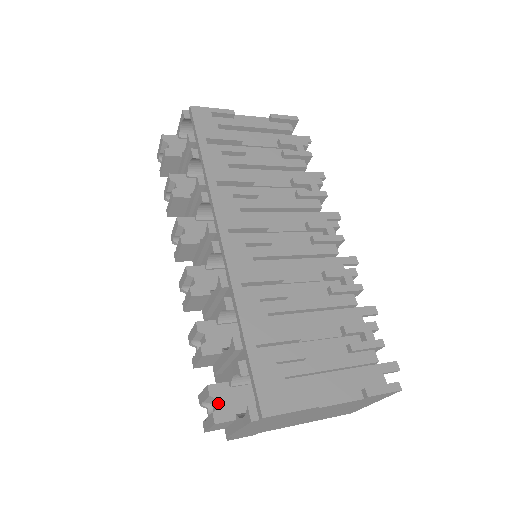
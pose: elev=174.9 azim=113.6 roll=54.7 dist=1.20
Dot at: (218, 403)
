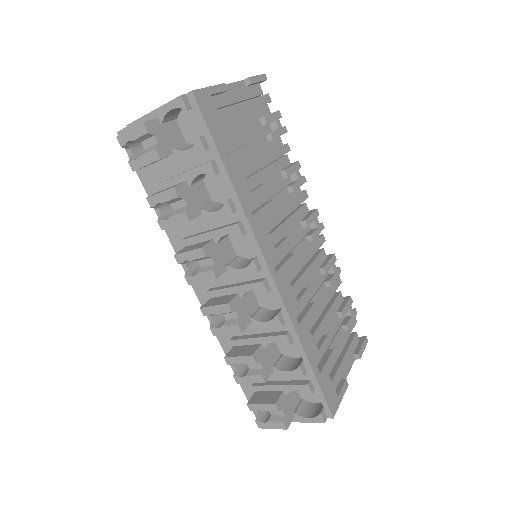
Dot at: (284, 413)
